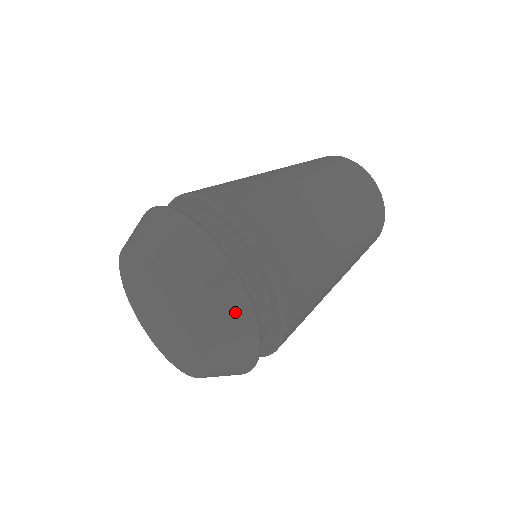
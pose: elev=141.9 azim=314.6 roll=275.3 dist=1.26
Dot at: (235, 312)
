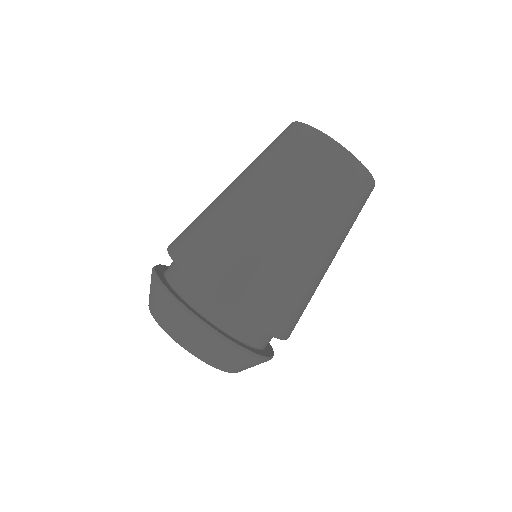
Dot at: (214, 345)
